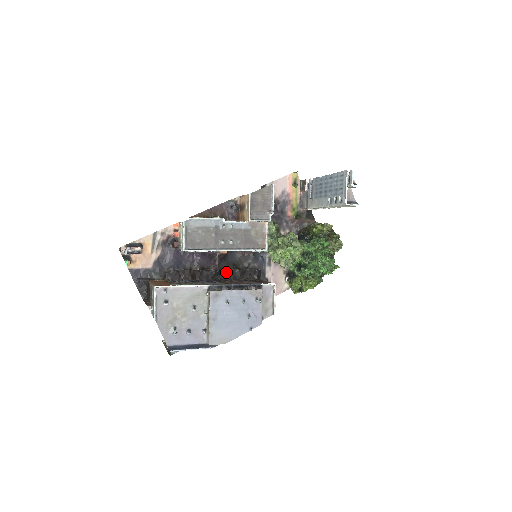
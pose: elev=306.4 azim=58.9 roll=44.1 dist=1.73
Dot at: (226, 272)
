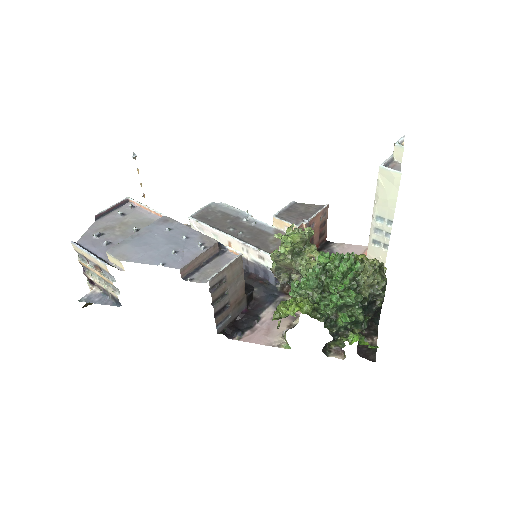
Dot at: occluded
